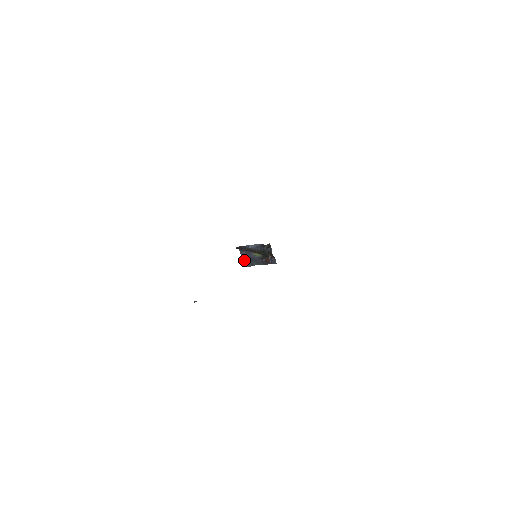
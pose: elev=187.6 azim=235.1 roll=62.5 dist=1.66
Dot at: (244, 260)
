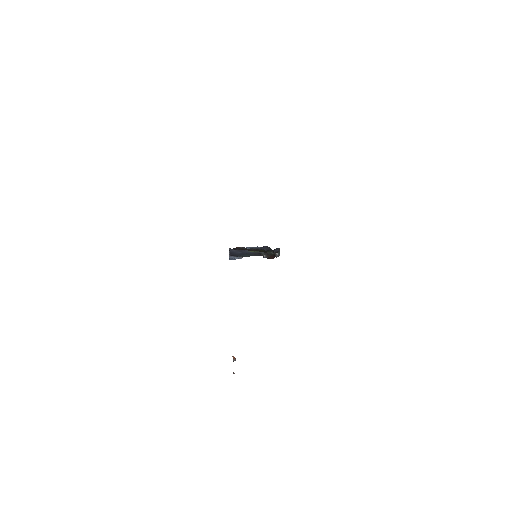
Dot at: (232, 254)
